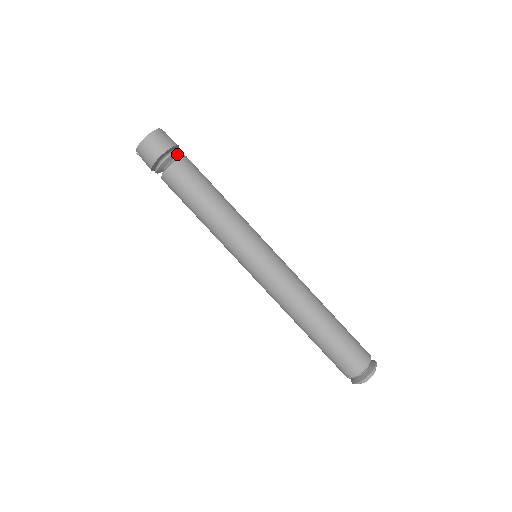
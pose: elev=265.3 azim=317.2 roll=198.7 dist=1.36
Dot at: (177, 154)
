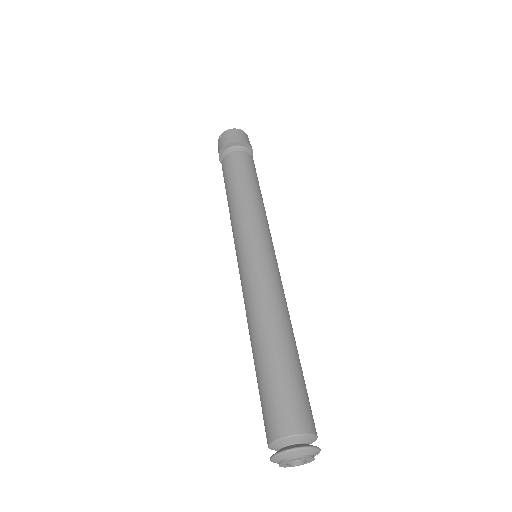
Dot at: occluded
